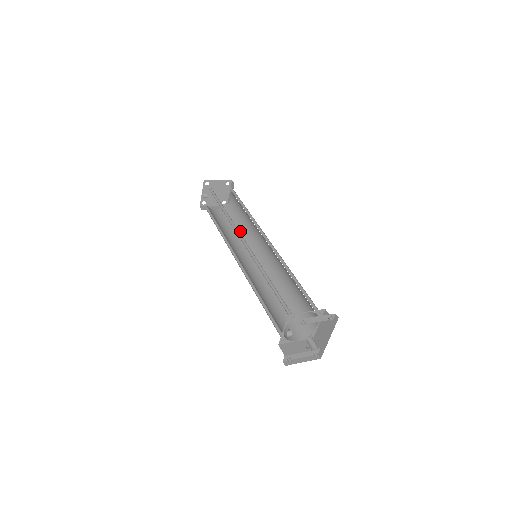
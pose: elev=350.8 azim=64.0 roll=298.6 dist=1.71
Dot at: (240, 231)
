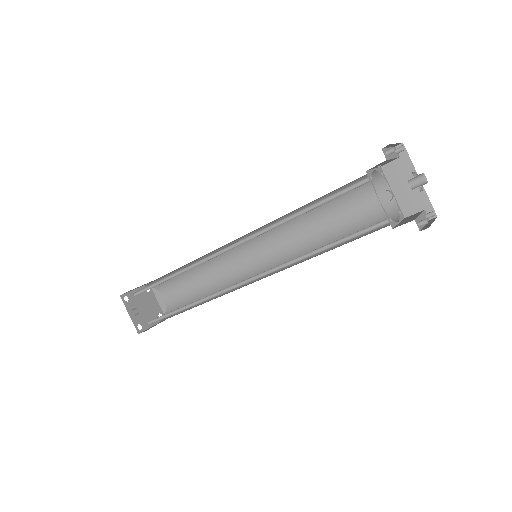
Dot at: occluded
